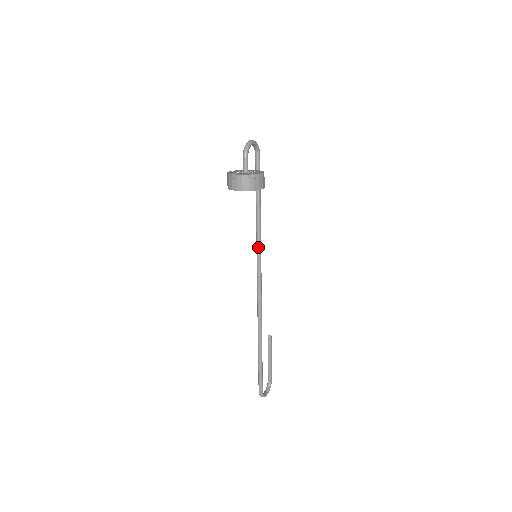
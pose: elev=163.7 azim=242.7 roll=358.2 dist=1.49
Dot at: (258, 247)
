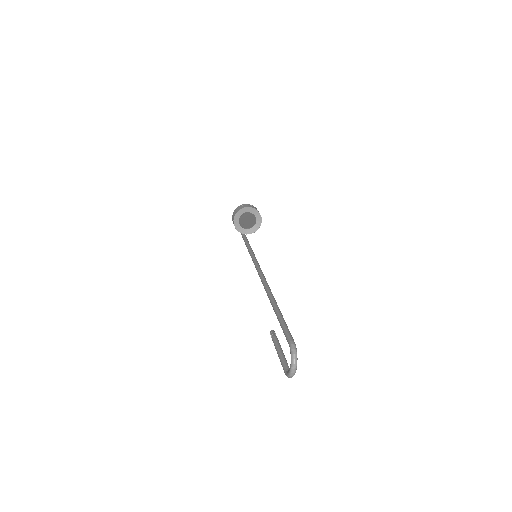
Dot at: (255, 257)
